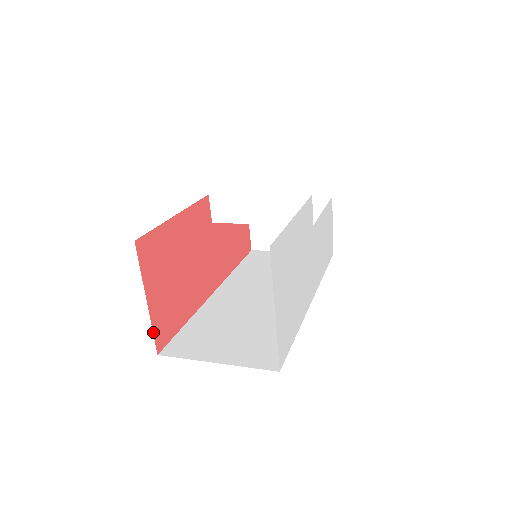
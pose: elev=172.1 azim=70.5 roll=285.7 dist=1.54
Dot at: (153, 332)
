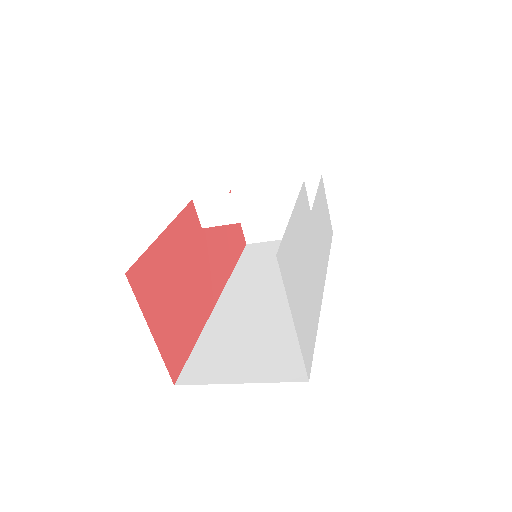
Dot at: (165, 363)
